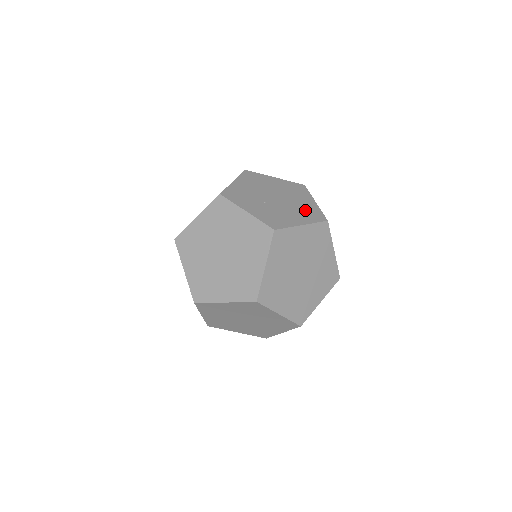
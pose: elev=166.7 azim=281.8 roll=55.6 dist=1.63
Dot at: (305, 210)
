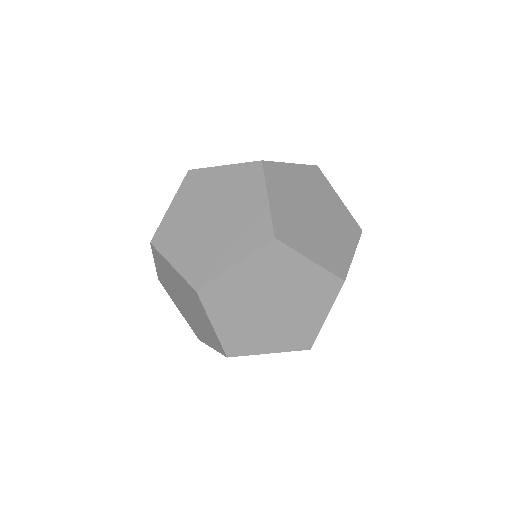
Dot at: occluded
